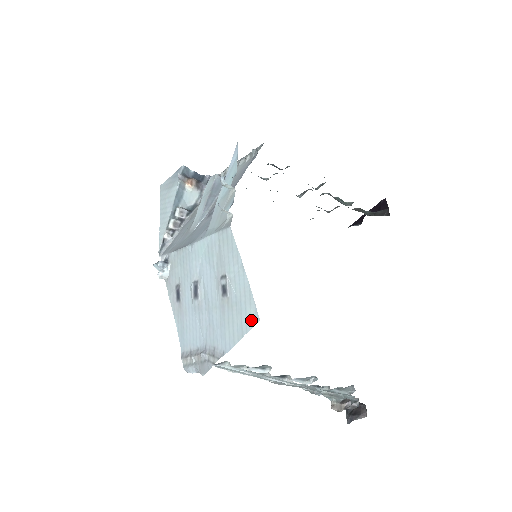
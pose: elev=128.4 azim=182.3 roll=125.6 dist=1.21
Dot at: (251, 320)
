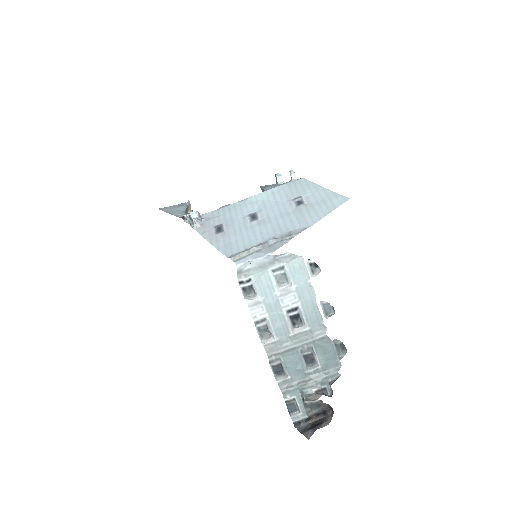
Dot at: (340, 202)
